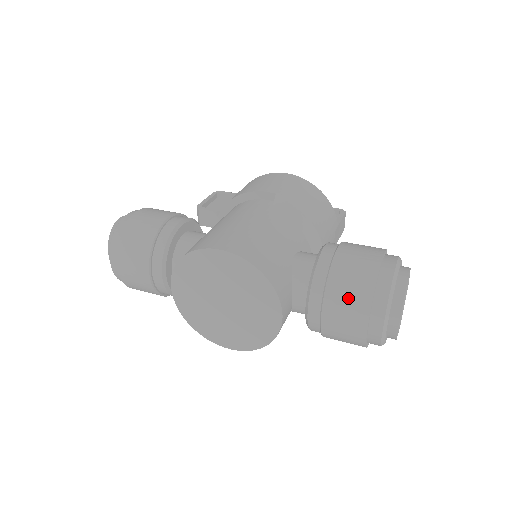
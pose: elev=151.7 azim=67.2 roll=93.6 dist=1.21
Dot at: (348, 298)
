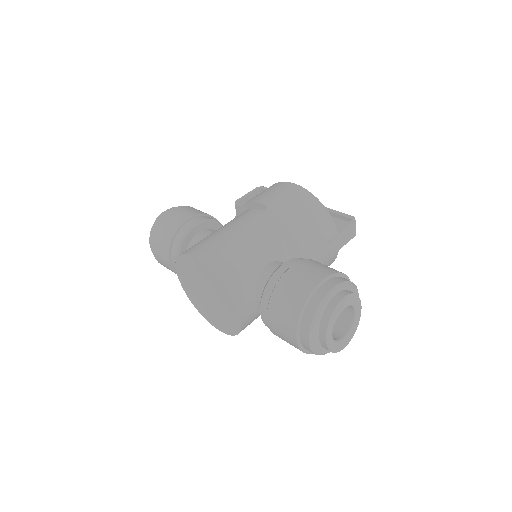
Dot at: (283, 312)
